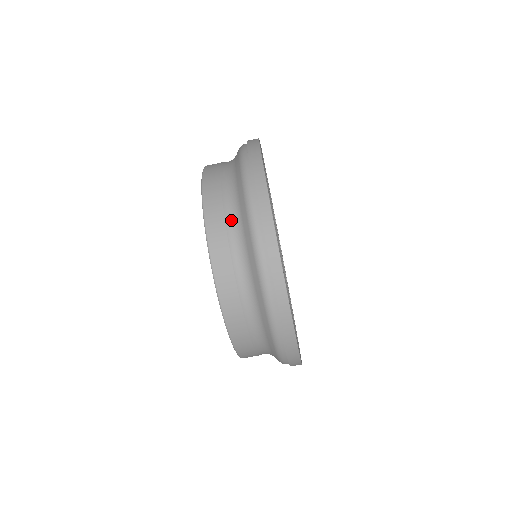
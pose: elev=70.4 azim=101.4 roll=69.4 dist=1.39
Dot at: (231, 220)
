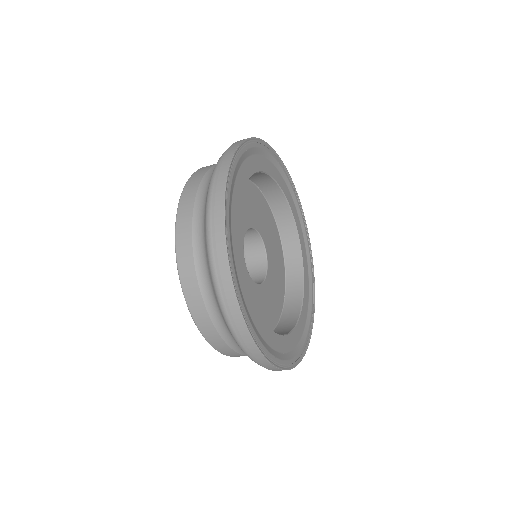
Dot at: occluded
